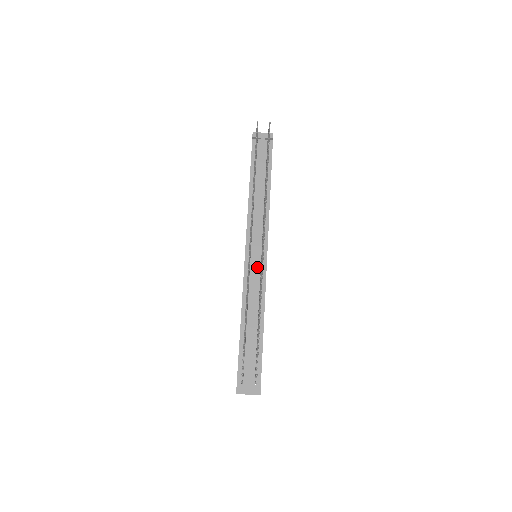
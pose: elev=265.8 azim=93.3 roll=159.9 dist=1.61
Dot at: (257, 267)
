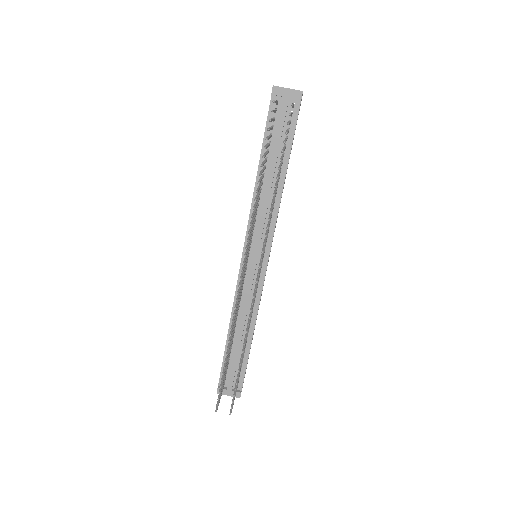
Dot at: (253, 277)
